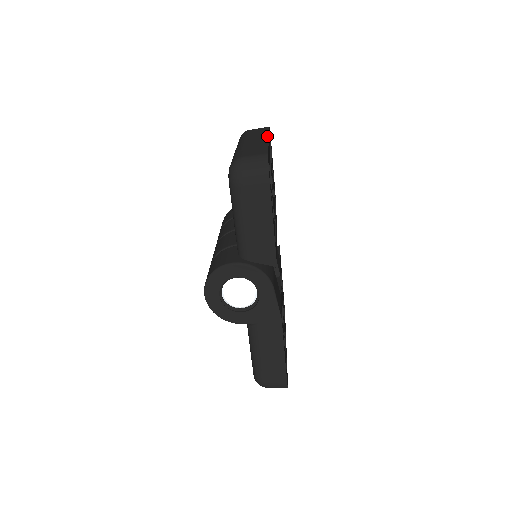
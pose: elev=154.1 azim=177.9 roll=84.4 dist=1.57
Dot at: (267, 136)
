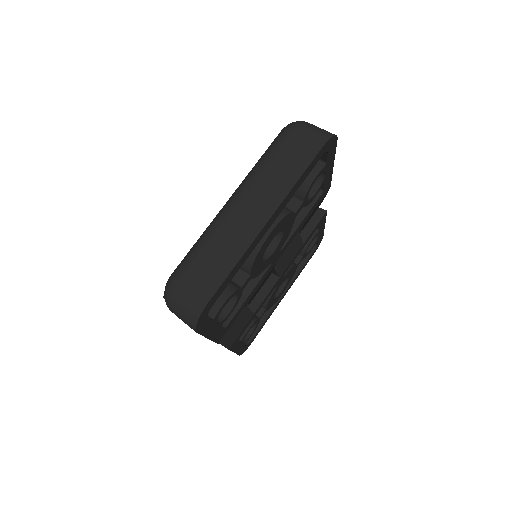
Dot at: (275, 207)
